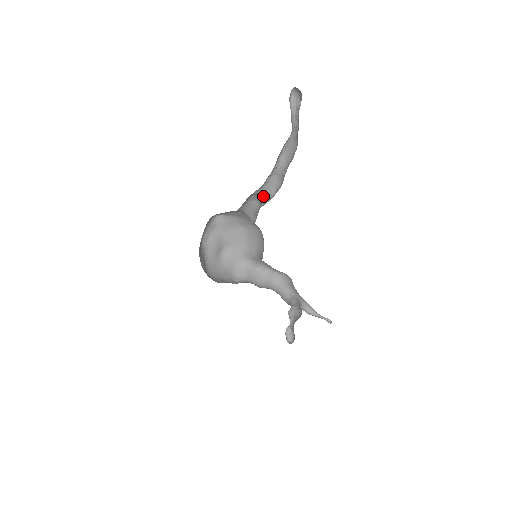
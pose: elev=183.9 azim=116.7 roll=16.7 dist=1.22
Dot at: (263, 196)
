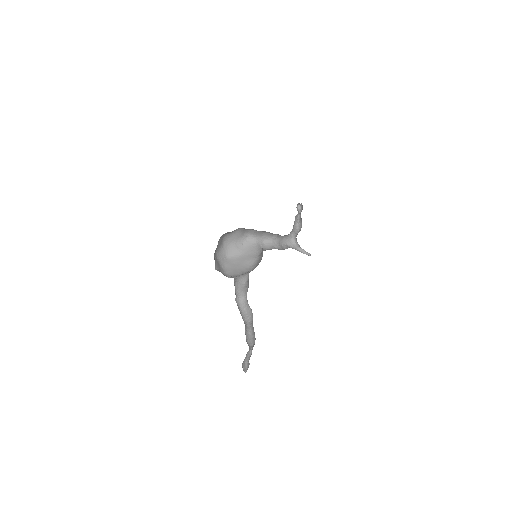
Dot at: (246, 299)
